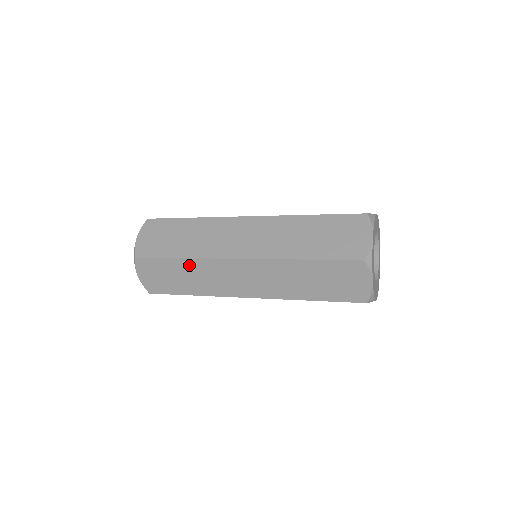
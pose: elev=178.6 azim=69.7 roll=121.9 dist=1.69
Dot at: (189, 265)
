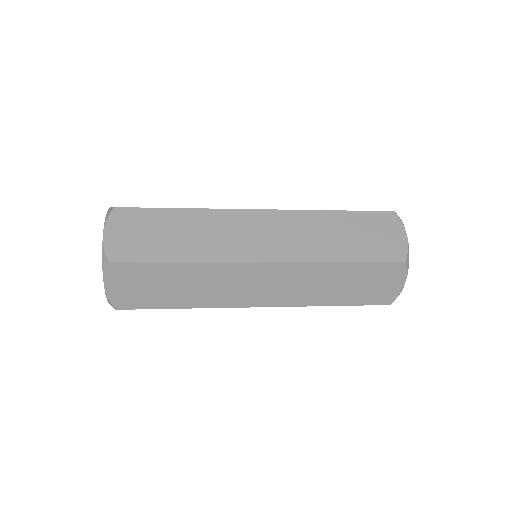
Dot at: (192, 217)
